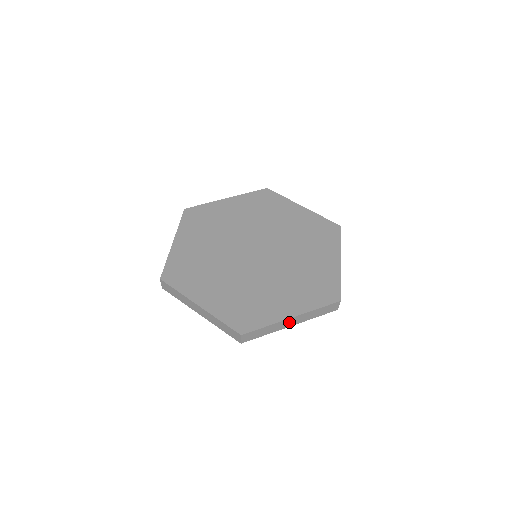
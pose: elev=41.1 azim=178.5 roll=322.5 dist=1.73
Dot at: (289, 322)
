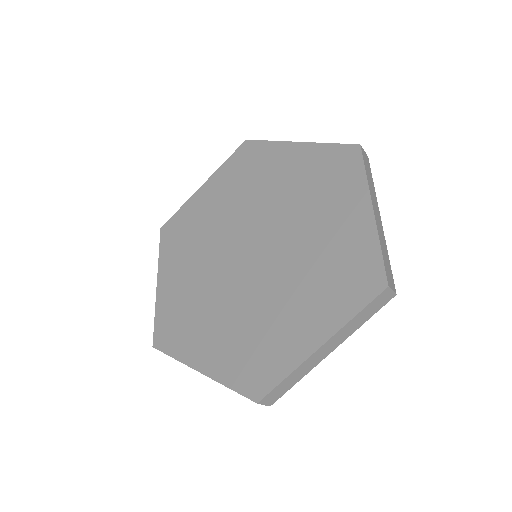
Dot at: occluded
